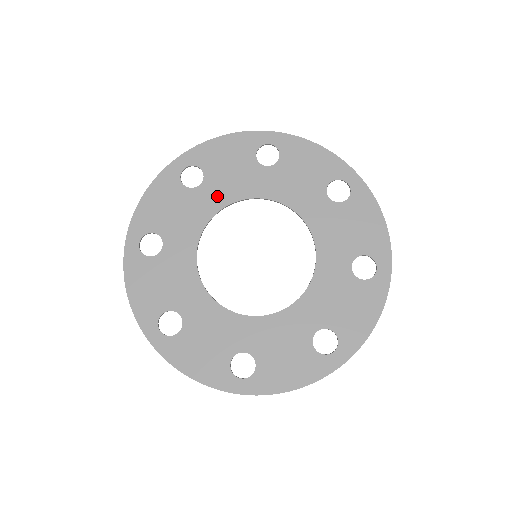
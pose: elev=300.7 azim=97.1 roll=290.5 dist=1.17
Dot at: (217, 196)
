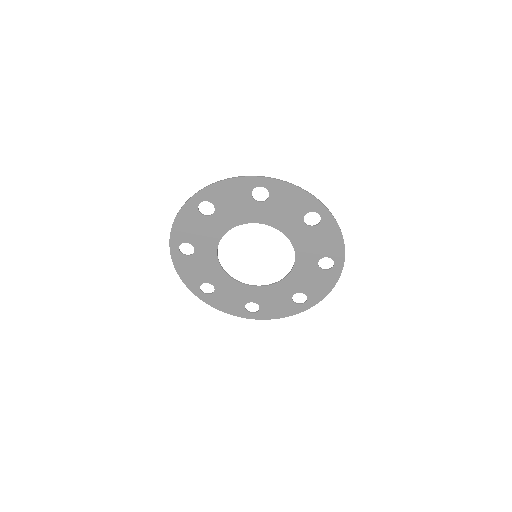
Dot at: (226, 221)
